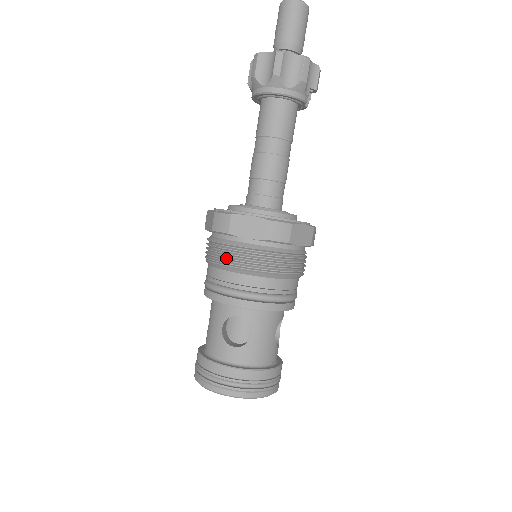
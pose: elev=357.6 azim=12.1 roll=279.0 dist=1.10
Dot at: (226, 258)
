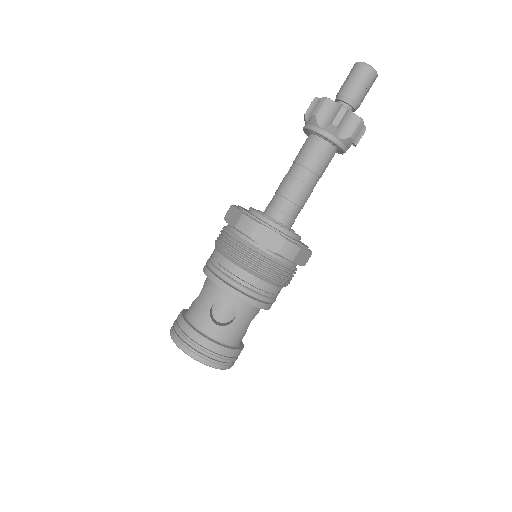
Dot at: (239, 255)
